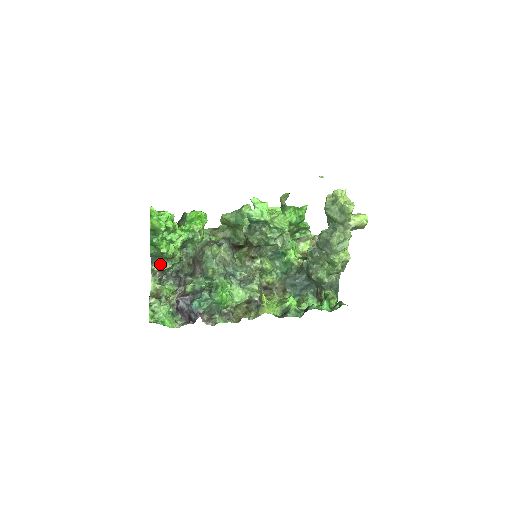
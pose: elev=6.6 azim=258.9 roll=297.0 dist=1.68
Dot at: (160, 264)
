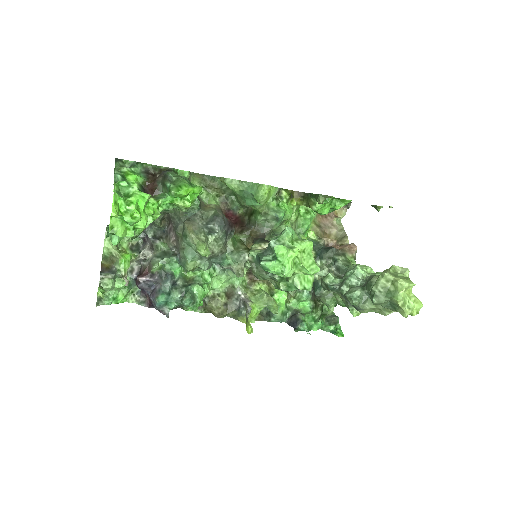
Dot at: occluded
